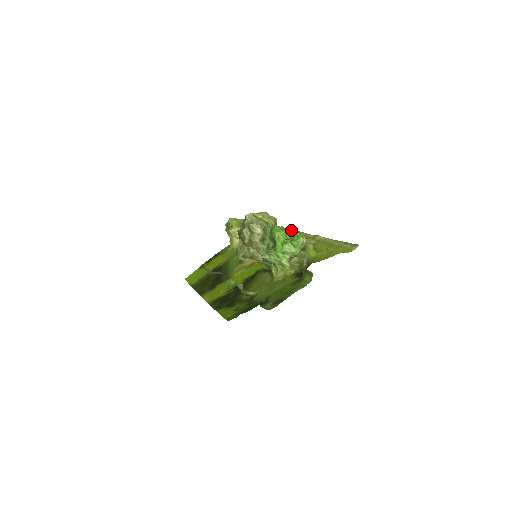
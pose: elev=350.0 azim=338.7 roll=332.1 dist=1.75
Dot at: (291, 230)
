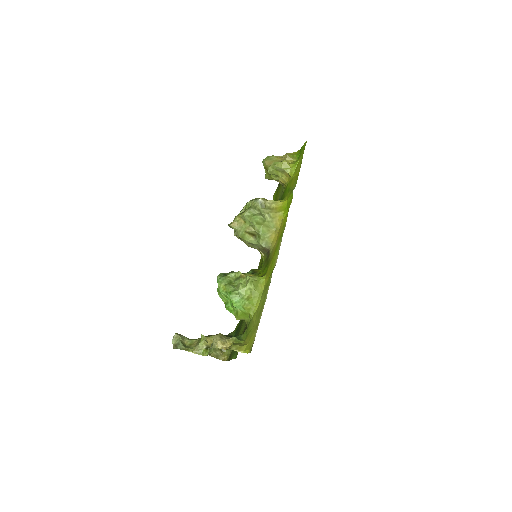
Dot at: (229, 291)
